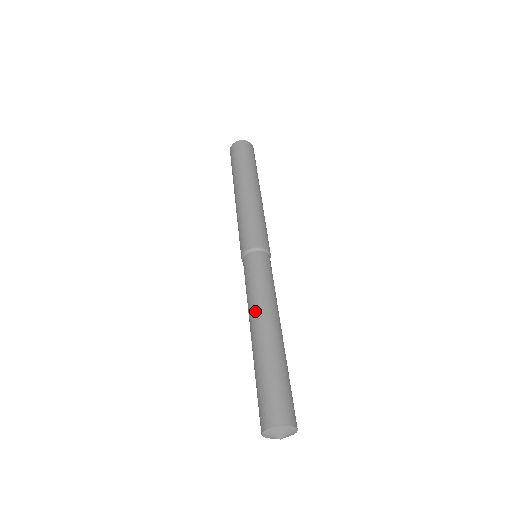
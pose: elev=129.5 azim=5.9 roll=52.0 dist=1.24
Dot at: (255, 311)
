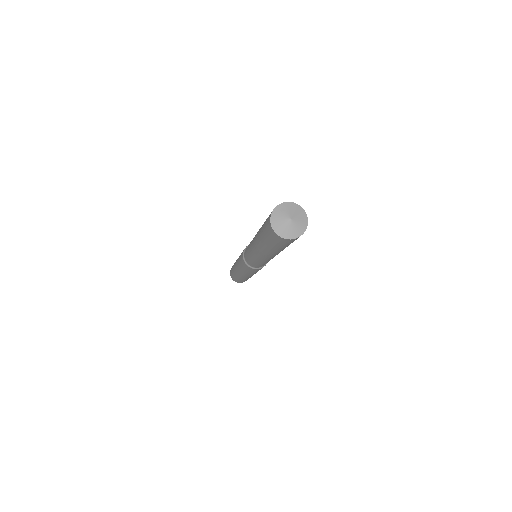
Dot at: occluded
